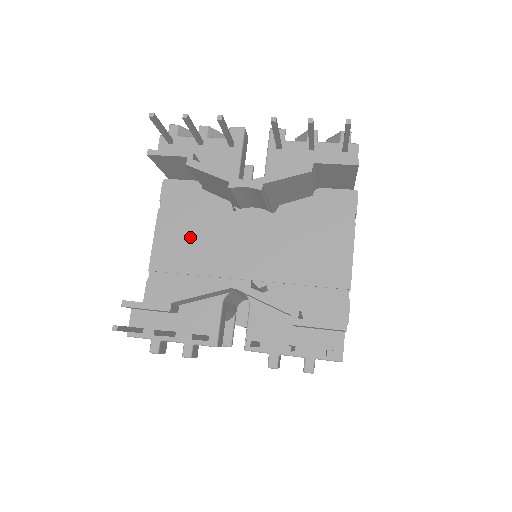
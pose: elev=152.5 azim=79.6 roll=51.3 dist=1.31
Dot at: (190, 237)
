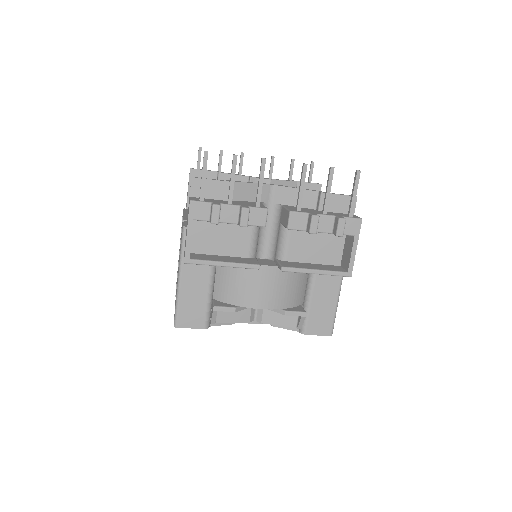
Dot at: occluded
